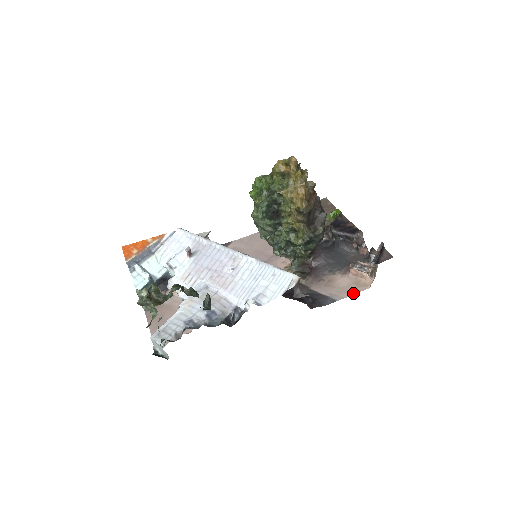
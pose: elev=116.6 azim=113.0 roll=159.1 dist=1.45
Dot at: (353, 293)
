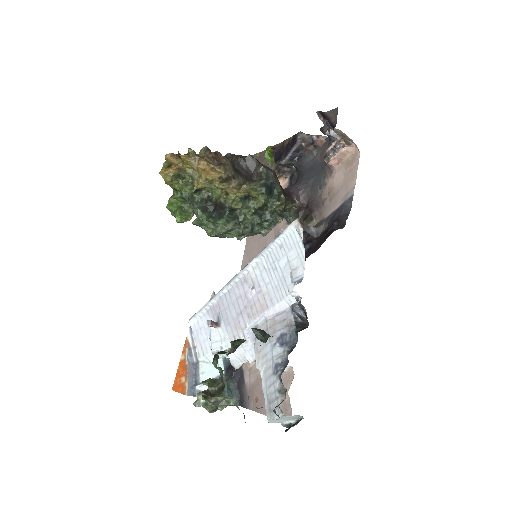
Dot at: (355, 173)
